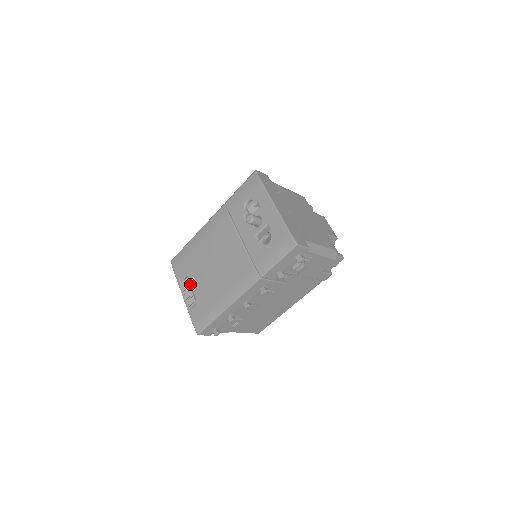
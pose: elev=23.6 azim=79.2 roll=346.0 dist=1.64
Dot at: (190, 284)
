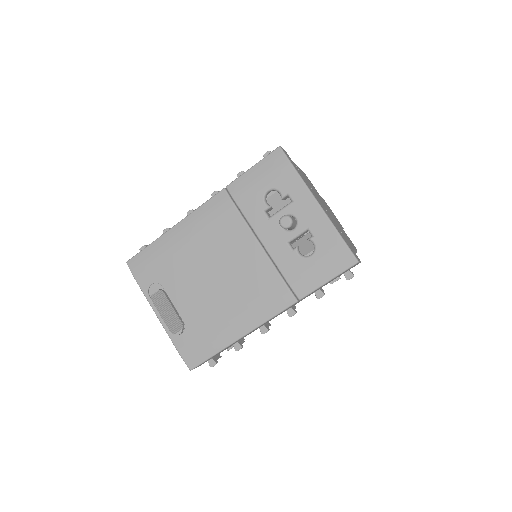
Dot at: (170, 300)
